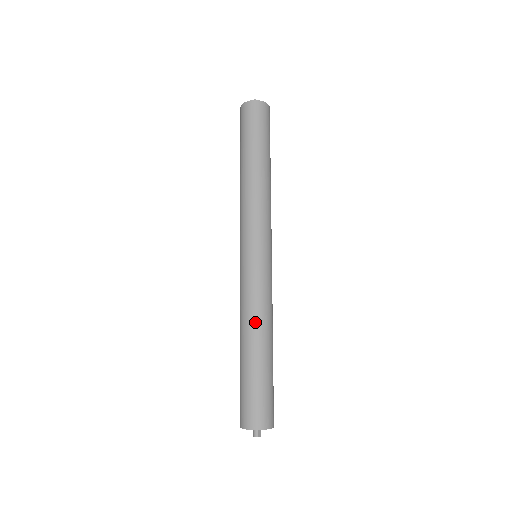
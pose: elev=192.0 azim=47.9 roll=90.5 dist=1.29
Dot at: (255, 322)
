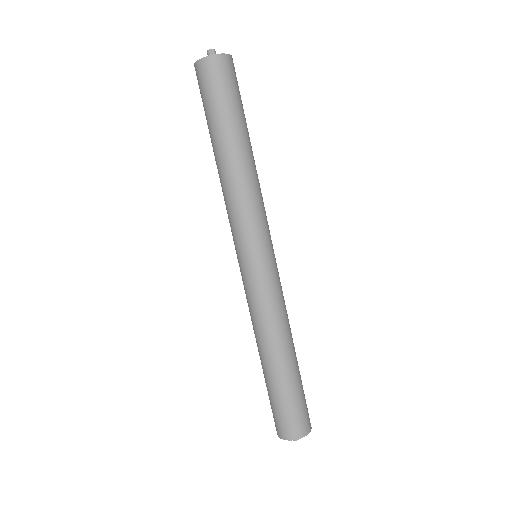
Dot at: (262, 336)
